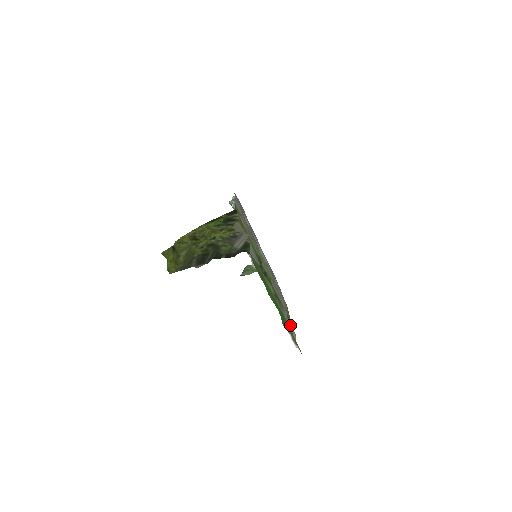
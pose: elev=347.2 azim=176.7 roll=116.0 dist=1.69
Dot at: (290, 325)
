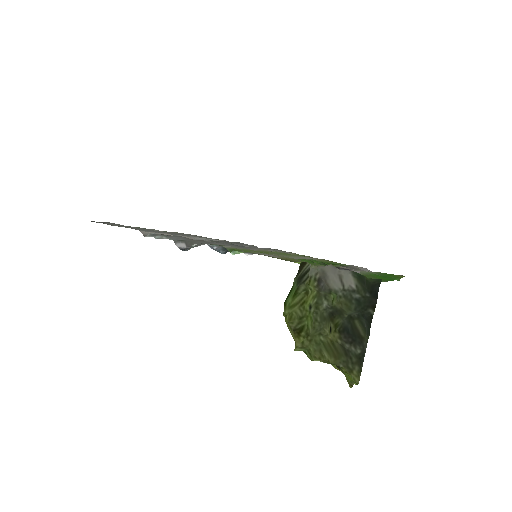
Dot at: occluded
